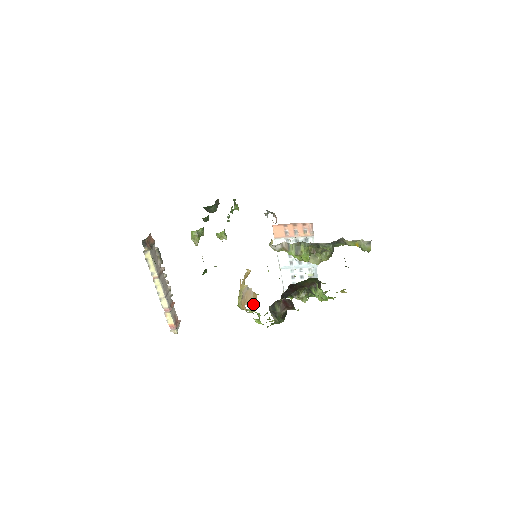
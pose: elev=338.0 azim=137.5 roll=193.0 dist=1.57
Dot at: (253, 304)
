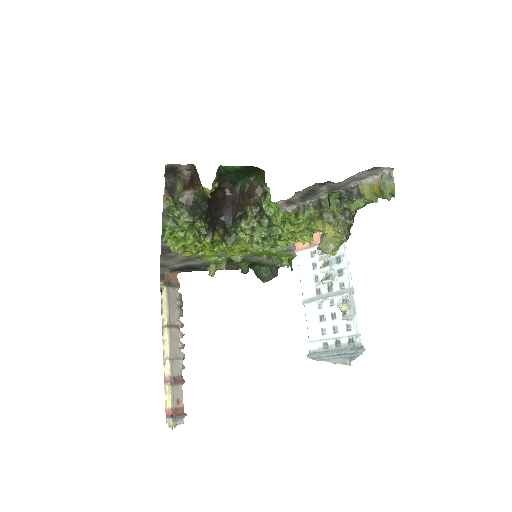
Dot at: occluded
